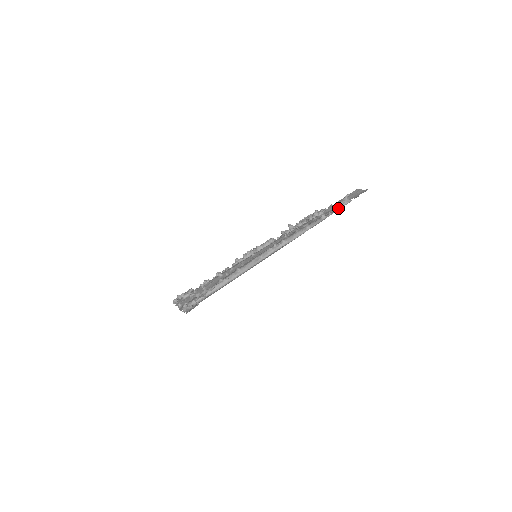
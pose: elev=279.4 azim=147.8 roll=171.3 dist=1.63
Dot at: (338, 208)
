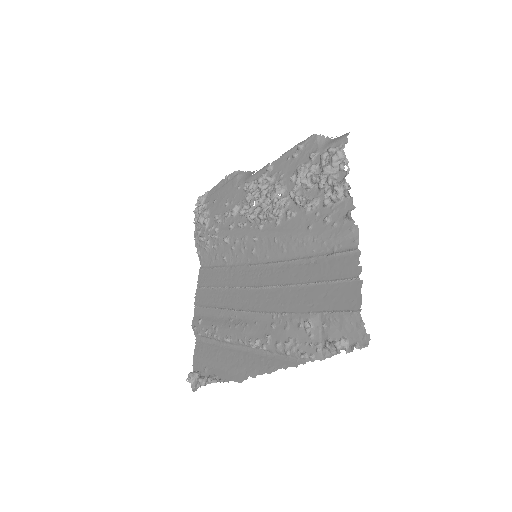
Dot at: (323, 351)
